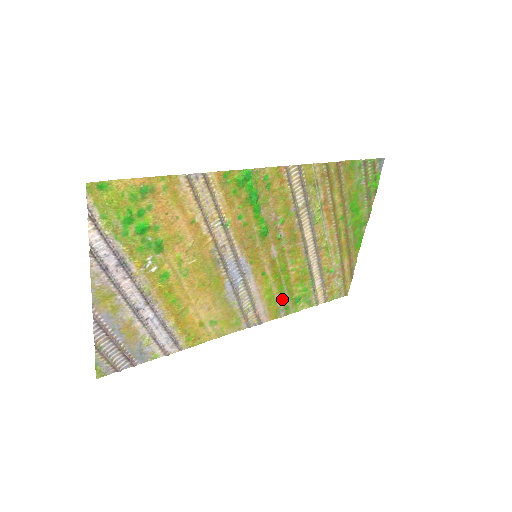
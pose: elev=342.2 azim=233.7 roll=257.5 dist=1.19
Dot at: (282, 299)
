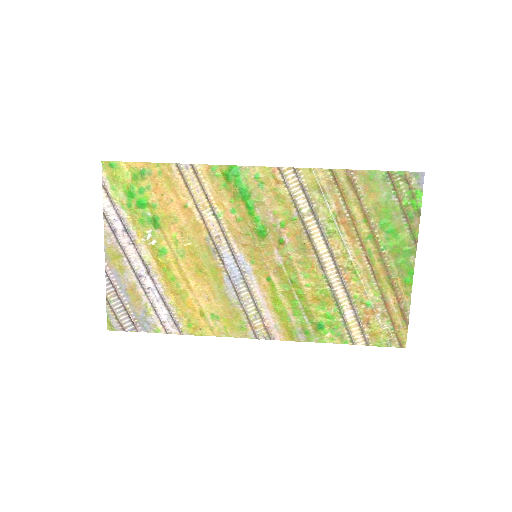
Dot at: (298, 318)
